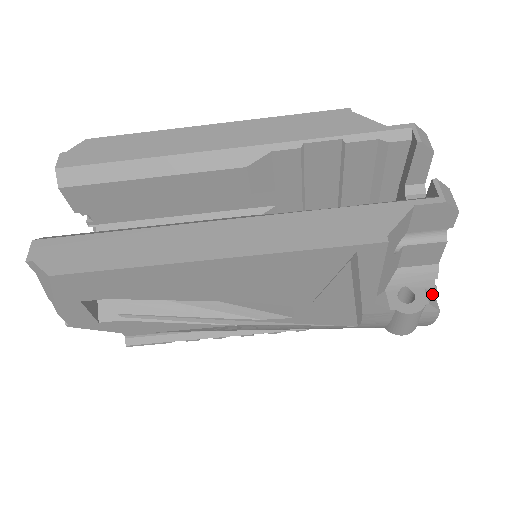
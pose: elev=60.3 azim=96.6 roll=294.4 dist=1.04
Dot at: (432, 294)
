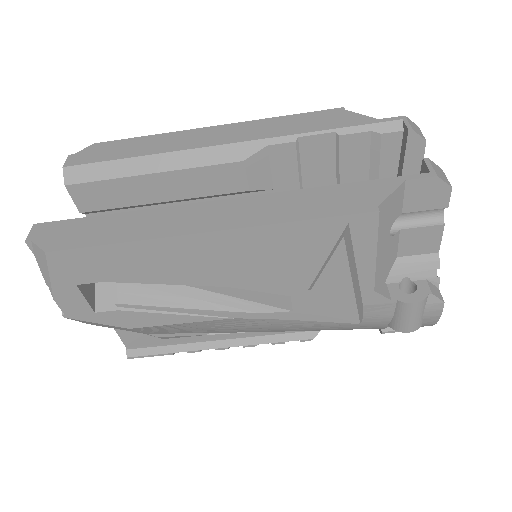
Dot at: (435, 286)
